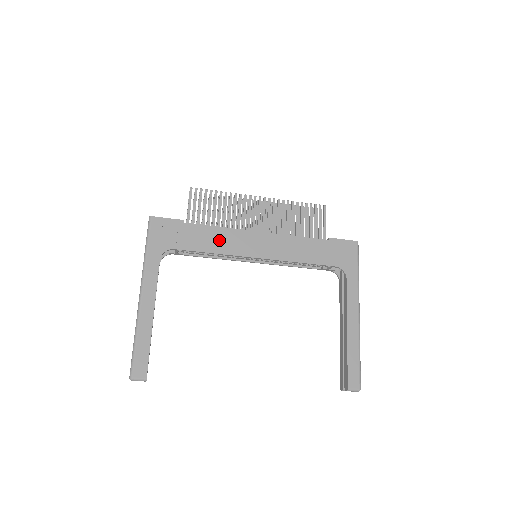
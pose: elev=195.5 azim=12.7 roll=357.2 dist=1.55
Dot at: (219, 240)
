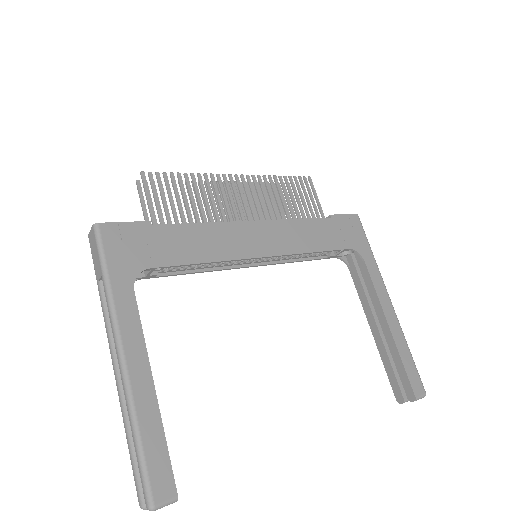
Dot at: (208, 242)
